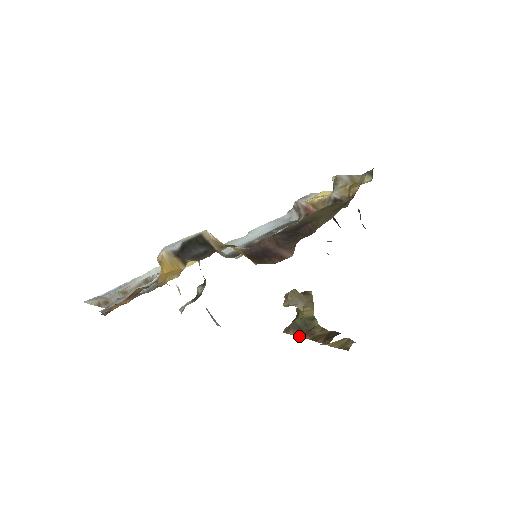
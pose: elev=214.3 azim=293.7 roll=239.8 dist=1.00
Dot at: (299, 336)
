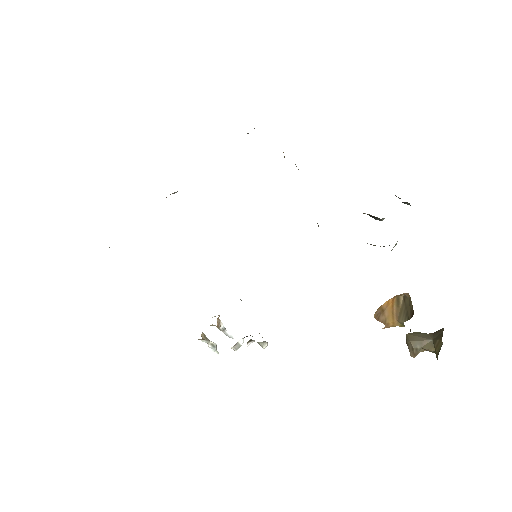
Dot at: occluded
